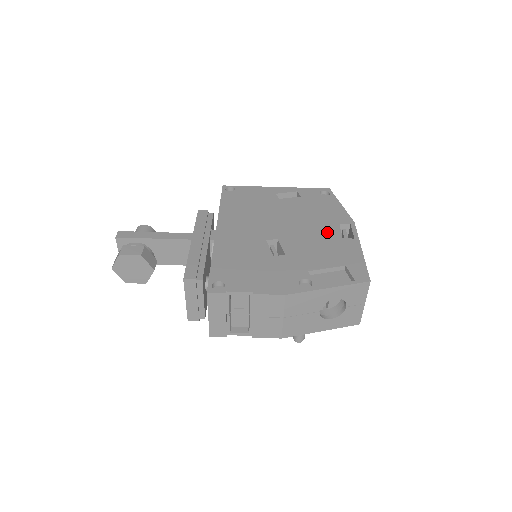
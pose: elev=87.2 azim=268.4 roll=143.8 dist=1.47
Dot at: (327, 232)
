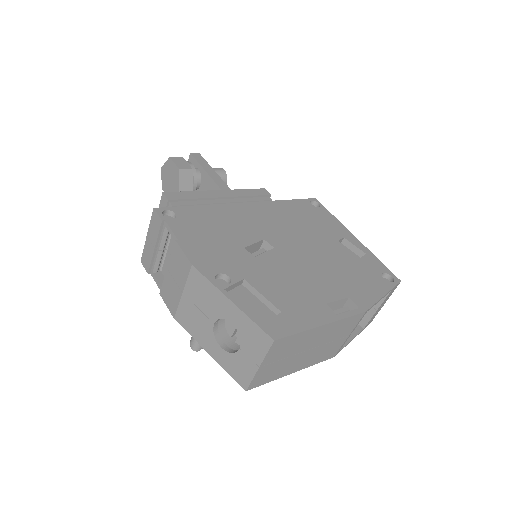
Dot at: (323, 287)
